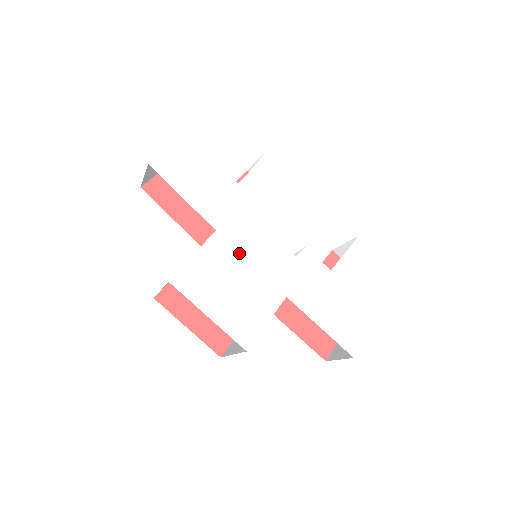
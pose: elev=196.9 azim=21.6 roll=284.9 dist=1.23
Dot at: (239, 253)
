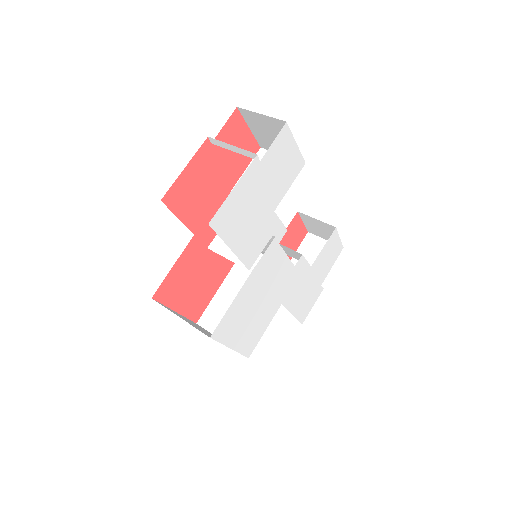
Dot at: (262, 285)
